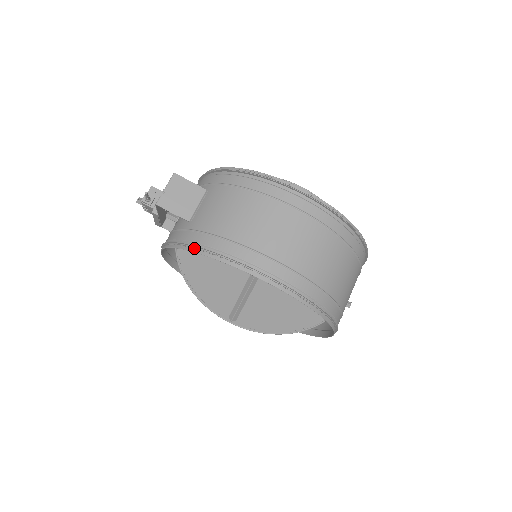
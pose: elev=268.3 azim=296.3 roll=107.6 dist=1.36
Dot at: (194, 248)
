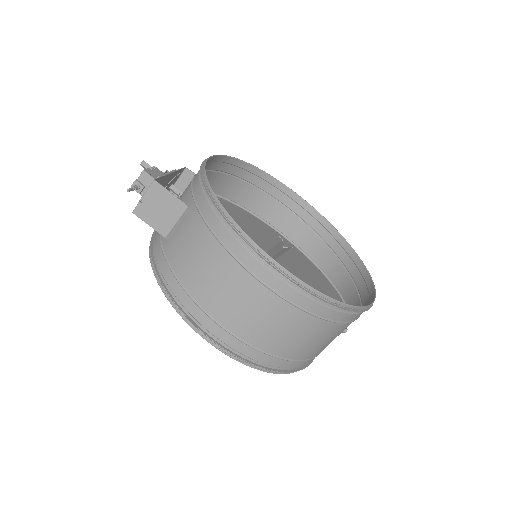
Dot at: (158, 279)
